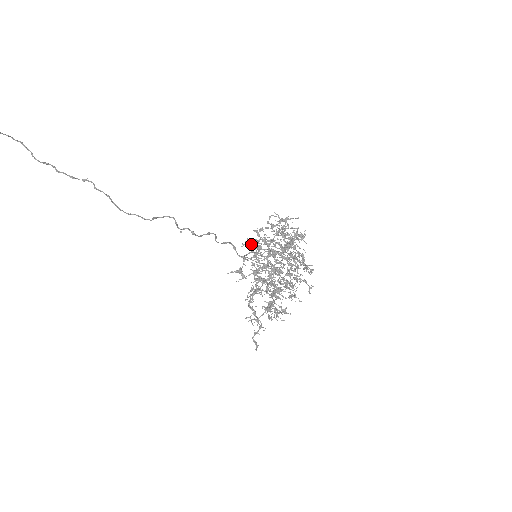
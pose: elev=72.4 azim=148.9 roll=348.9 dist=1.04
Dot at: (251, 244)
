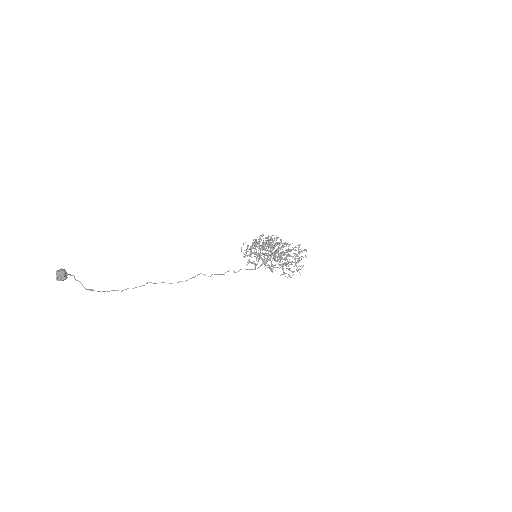
Dot at: (244, 250)
